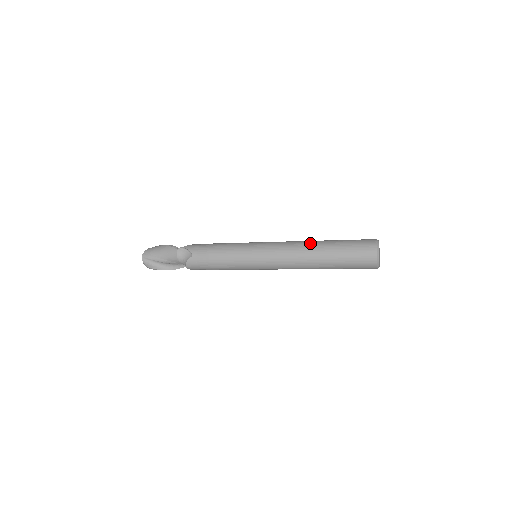
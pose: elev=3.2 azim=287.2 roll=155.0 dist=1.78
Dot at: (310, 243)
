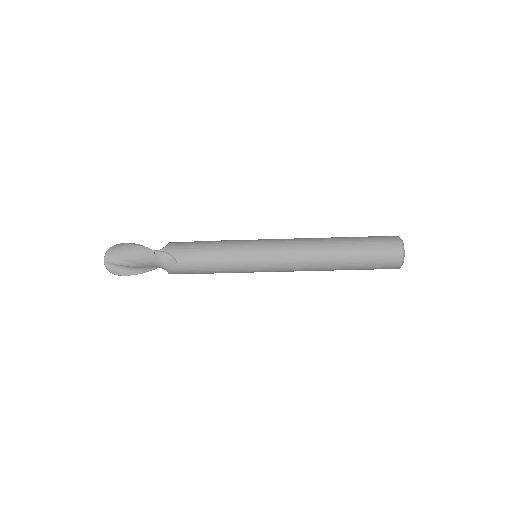
Dot at: (325, 244)
